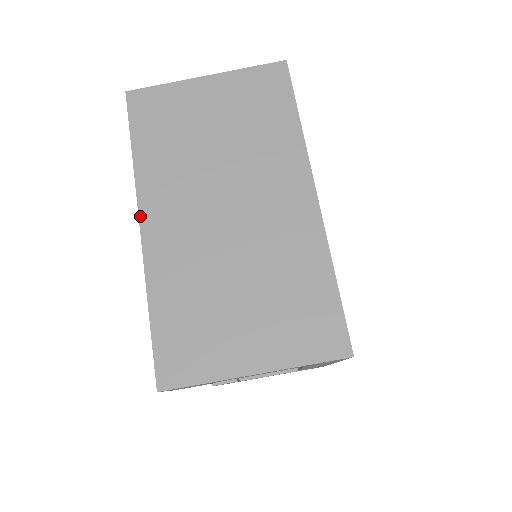
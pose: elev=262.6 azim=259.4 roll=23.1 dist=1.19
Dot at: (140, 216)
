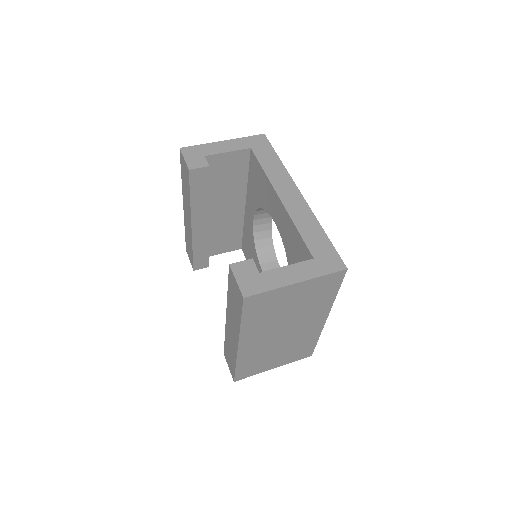
Dot at: occluded
